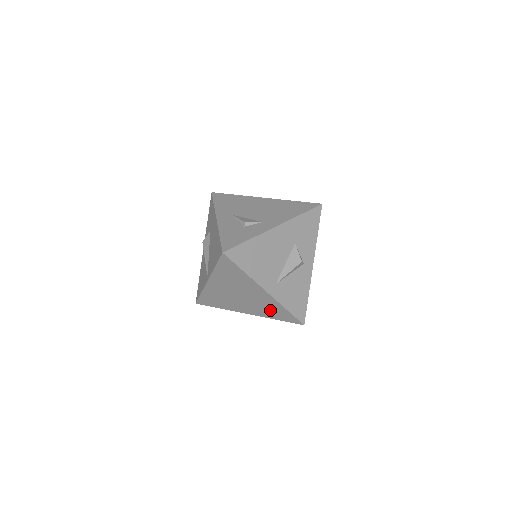
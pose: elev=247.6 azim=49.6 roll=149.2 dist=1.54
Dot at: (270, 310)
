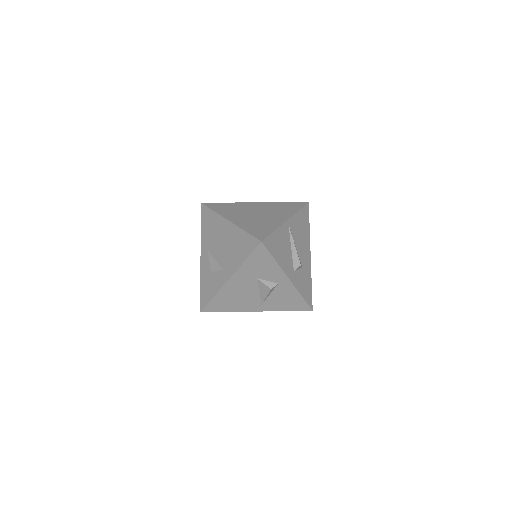
Dot at: occluded
